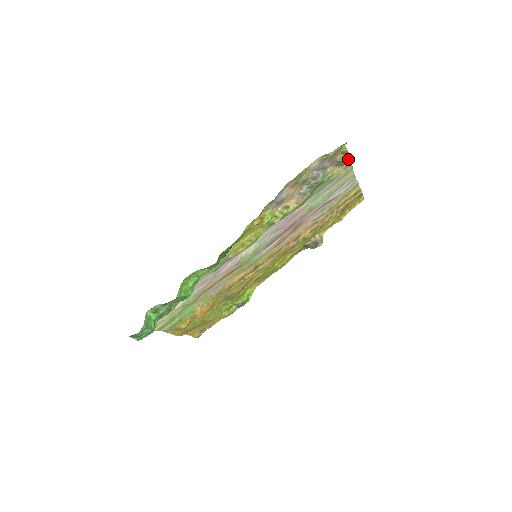
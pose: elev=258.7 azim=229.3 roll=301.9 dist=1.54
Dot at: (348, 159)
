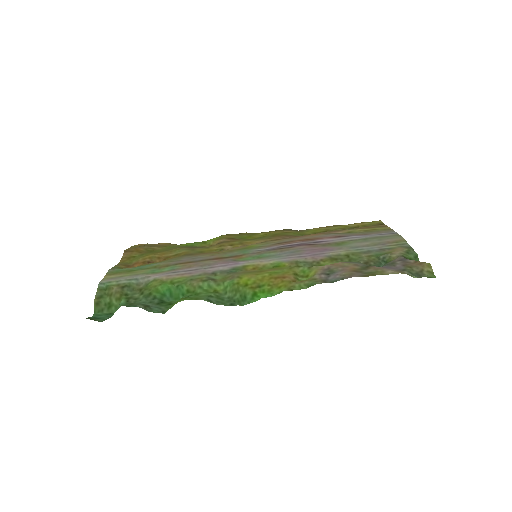
Dot at: occluded
